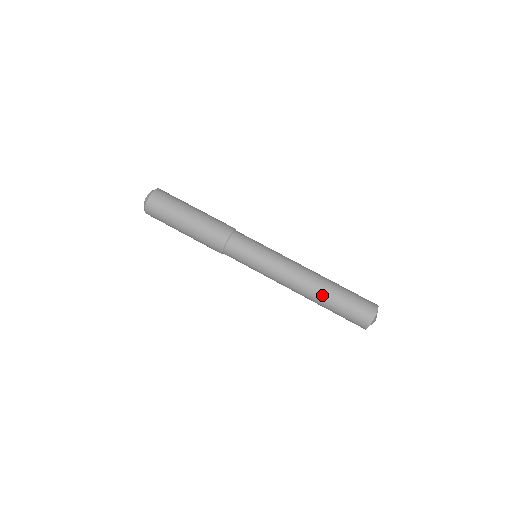
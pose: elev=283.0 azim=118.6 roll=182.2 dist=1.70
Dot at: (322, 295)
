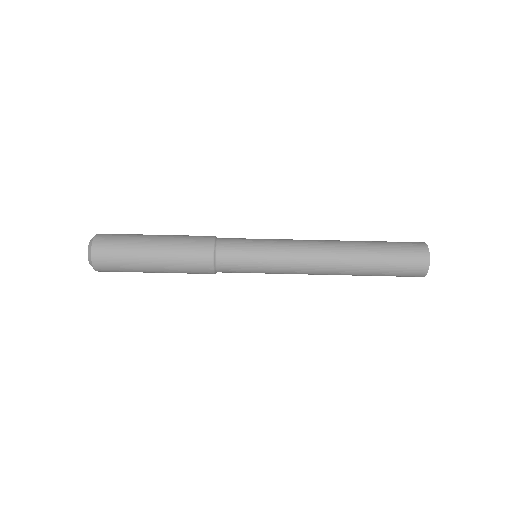
Dot at: (358, 262)
